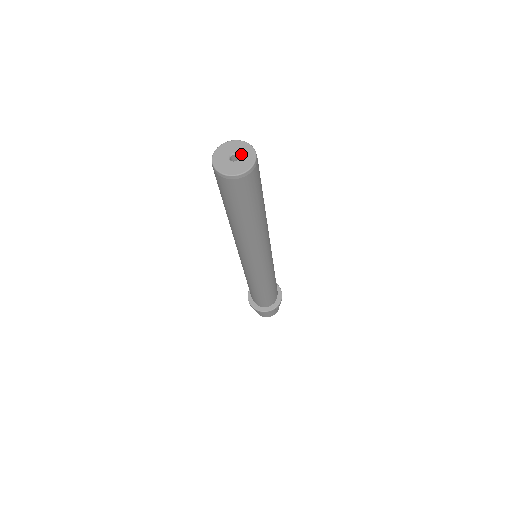
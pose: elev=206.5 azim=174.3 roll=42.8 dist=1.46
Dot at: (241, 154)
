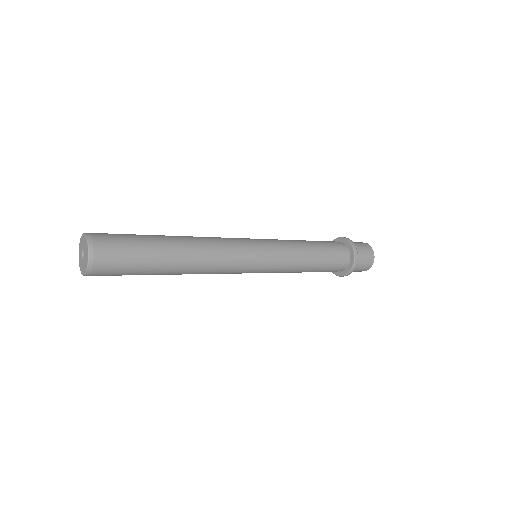
Dot at: (84, 248)
